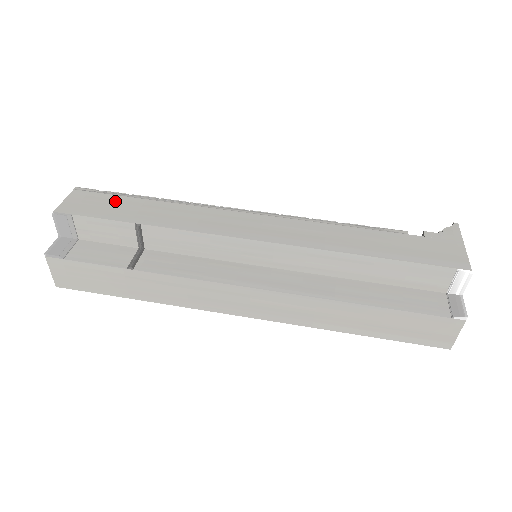
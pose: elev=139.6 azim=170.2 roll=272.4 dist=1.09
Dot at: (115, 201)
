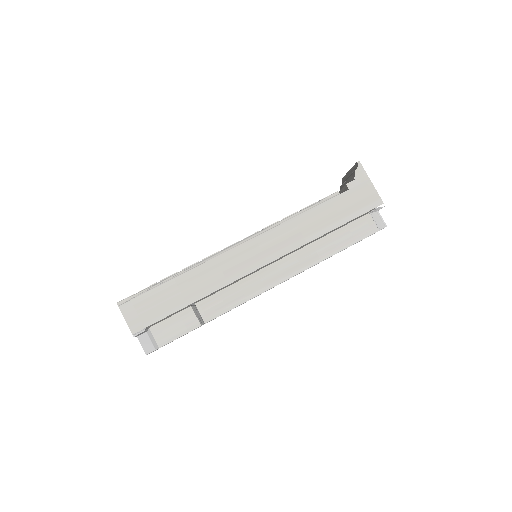
Dot at: (157, 296)
